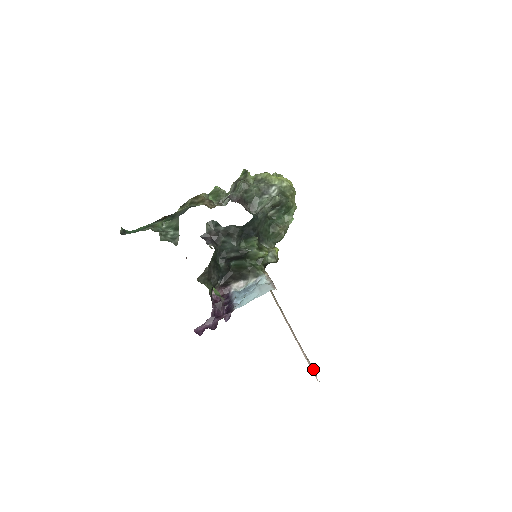
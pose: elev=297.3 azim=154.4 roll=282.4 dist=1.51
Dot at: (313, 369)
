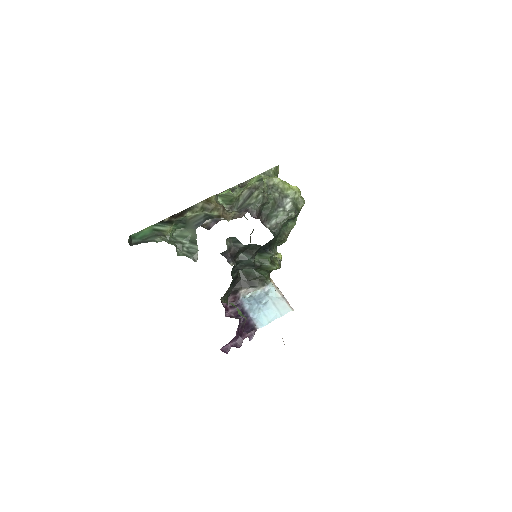
Dot at: occluded
